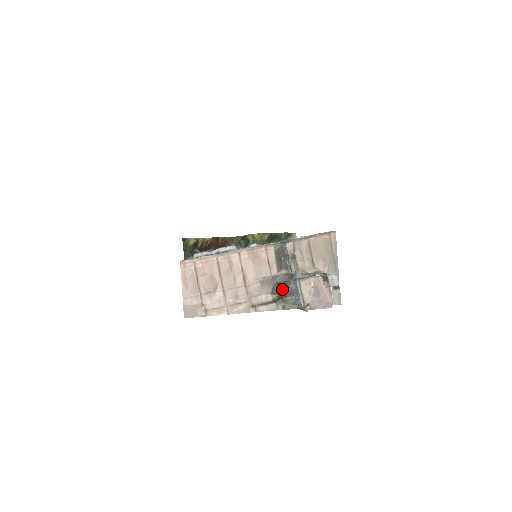
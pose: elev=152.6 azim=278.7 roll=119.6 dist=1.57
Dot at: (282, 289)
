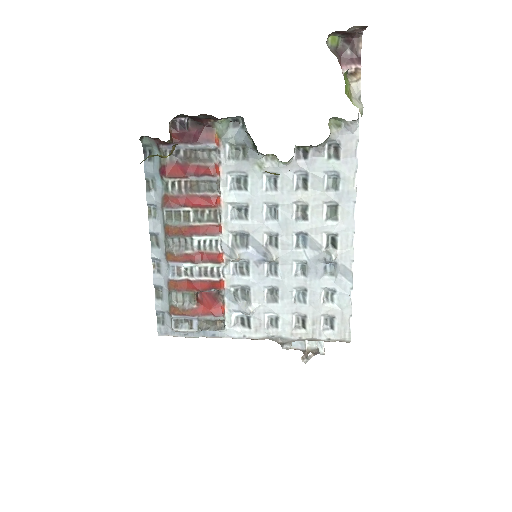
Dot at: occluded
